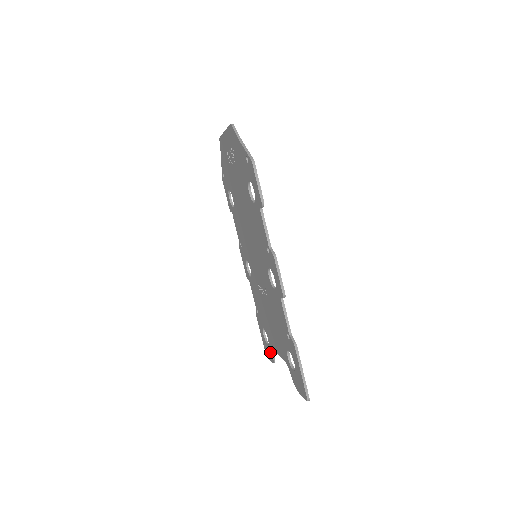
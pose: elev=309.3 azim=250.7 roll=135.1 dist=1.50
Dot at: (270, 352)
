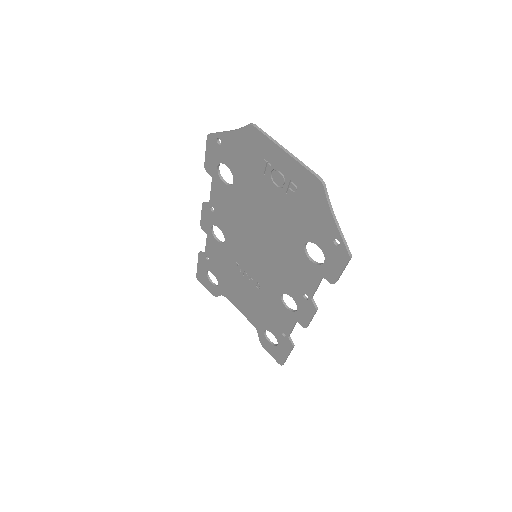
Dot at: (214, 290)
